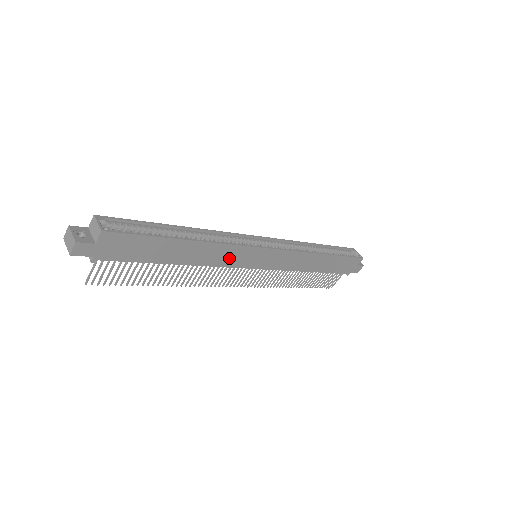
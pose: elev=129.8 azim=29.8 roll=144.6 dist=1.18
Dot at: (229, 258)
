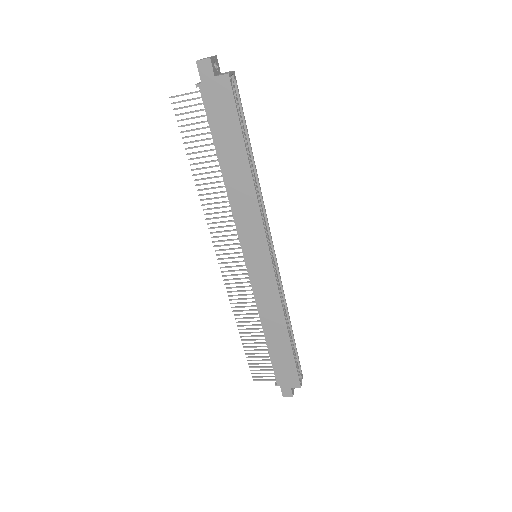
Dot at: (246, 222)
